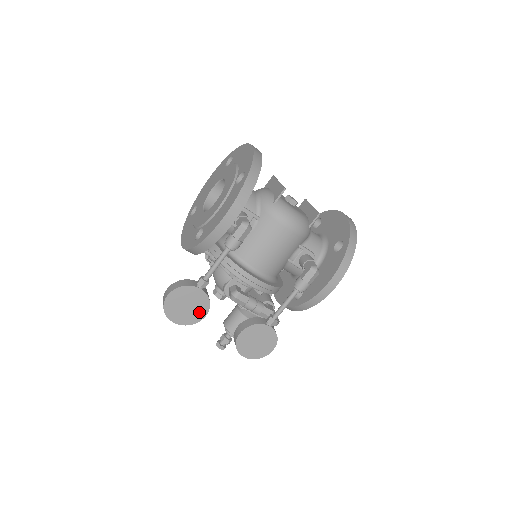
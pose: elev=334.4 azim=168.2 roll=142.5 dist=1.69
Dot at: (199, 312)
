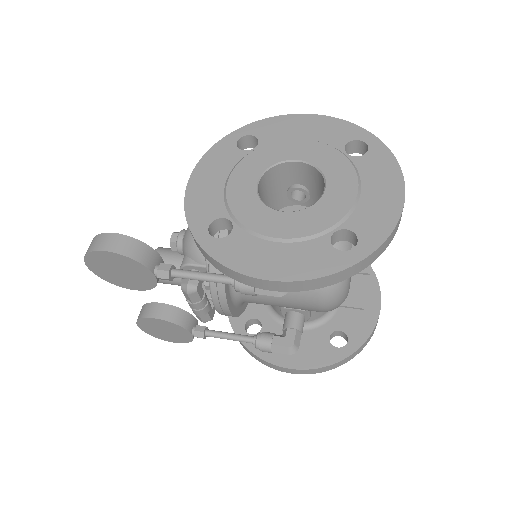
Dot at: (130, 283)
